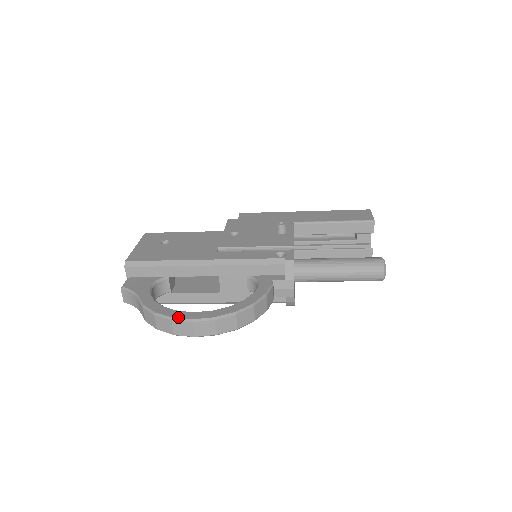
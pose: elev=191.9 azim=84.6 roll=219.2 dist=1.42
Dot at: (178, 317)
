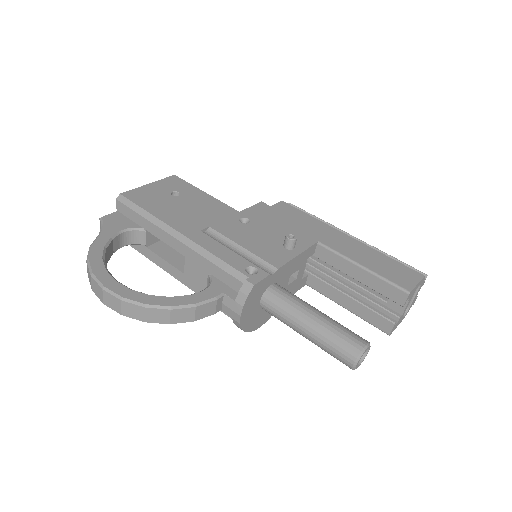
Dot at: (97, 276)
